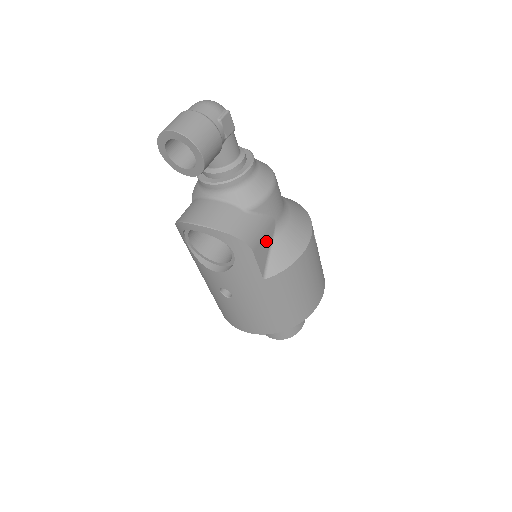
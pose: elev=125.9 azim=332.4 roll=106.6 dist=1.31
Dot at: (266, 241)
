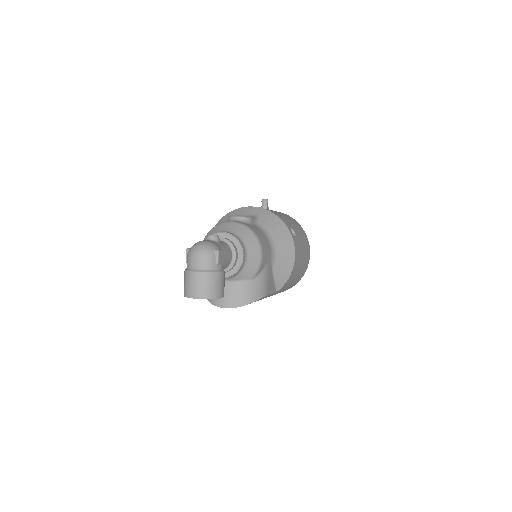
Dot at: (270, 277)
